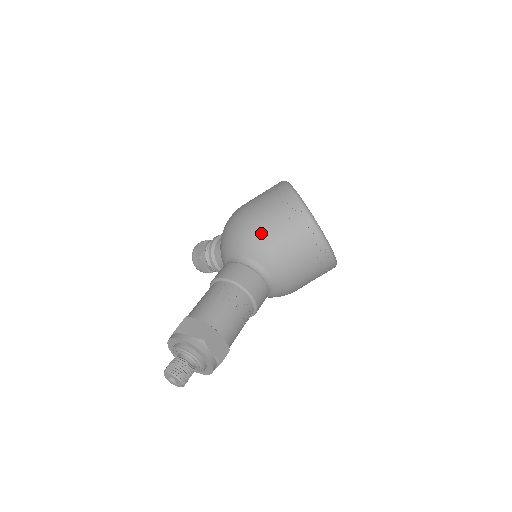
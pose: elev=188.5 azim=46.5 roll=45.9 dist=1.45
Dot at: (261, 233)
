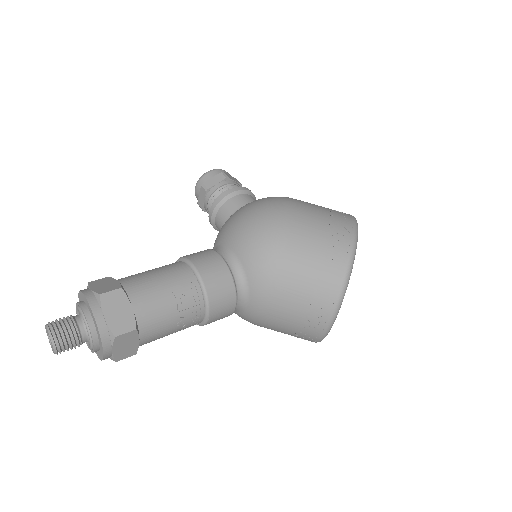
Dot at: (279, 264)
